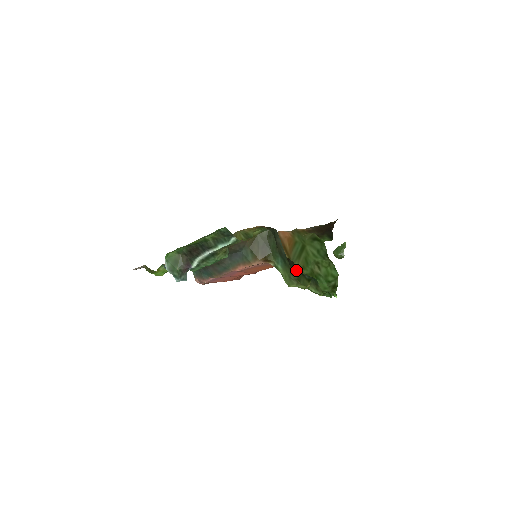
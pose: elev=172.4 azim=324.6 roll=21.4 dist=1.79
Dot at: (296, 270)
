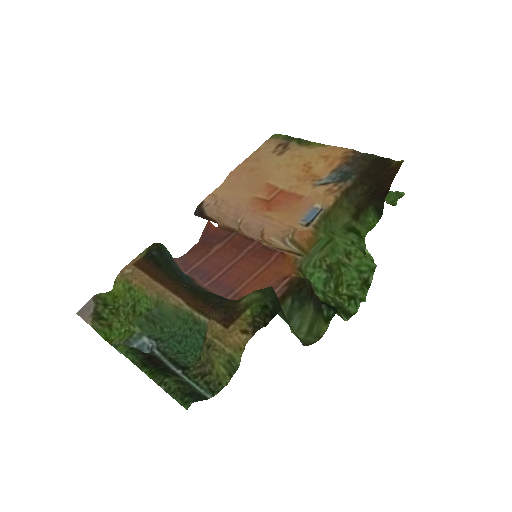
Dot at: (310, 311)
